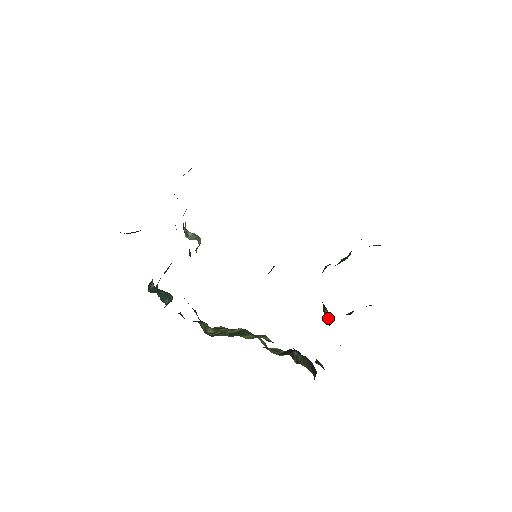
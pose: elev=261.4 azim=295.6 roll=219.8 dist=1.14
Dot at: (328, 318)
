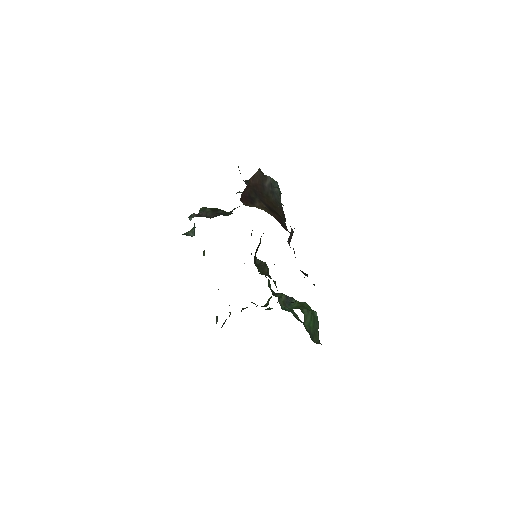
Dot at: (268, 302)
